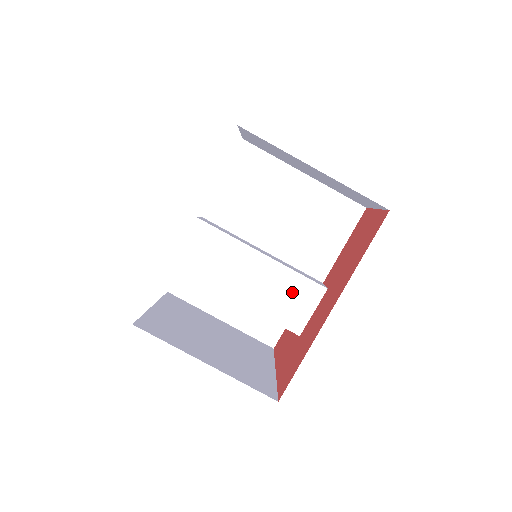
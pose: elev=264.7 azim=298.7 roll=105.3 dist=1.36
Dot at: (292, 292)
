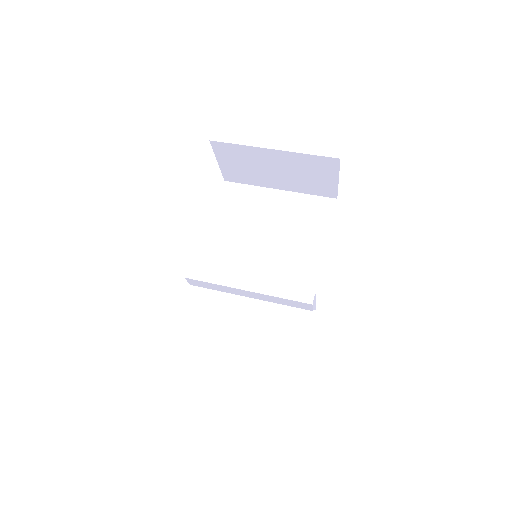
Dot at: (293, 267)
